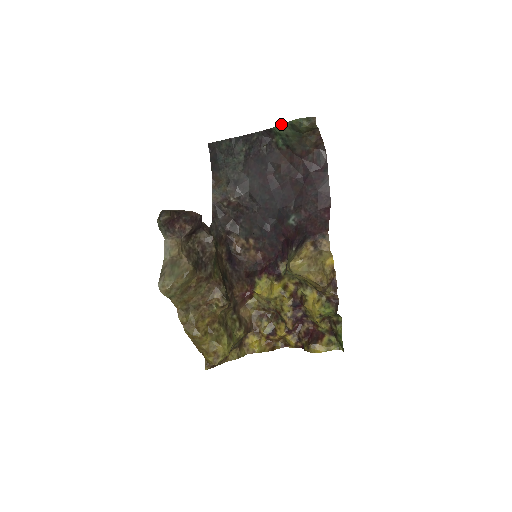
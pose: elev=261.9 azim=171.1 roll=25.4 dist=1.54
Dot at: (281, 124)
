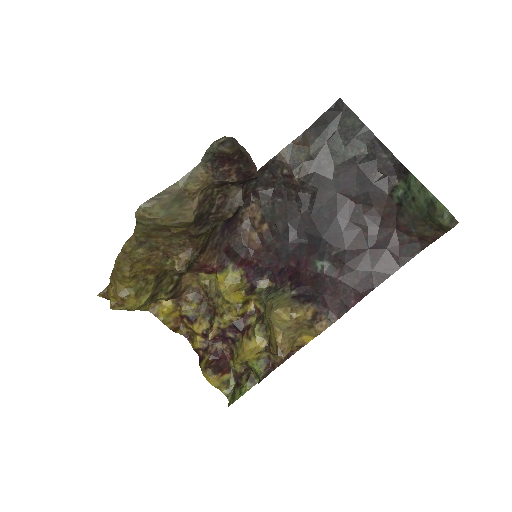
Dot at: occluded
